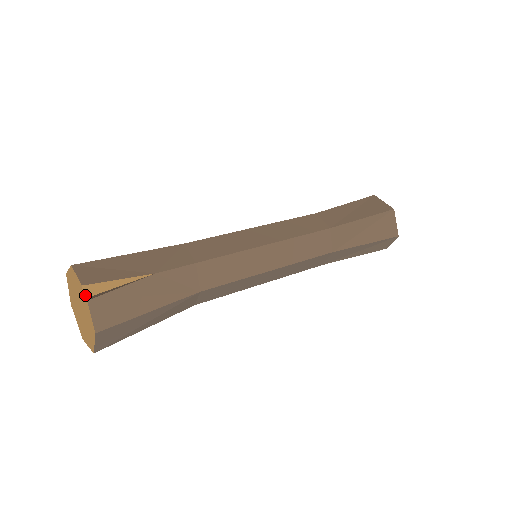
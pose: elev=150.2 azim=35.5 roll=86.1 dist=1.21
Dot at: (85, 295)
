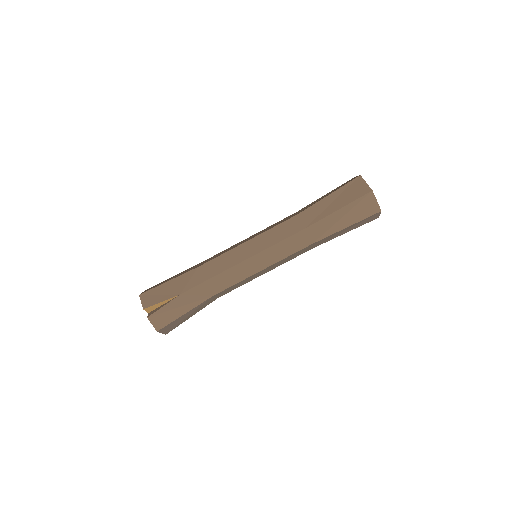
Dot at: (148, 312)
